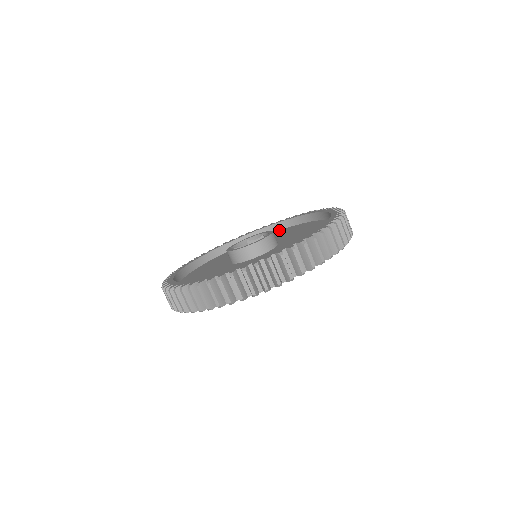
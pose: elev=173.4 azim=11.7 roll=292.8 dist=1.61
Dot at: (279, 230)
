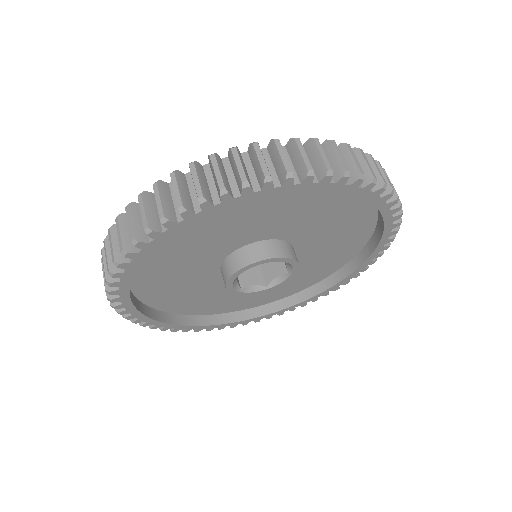
Dot at: occluded
